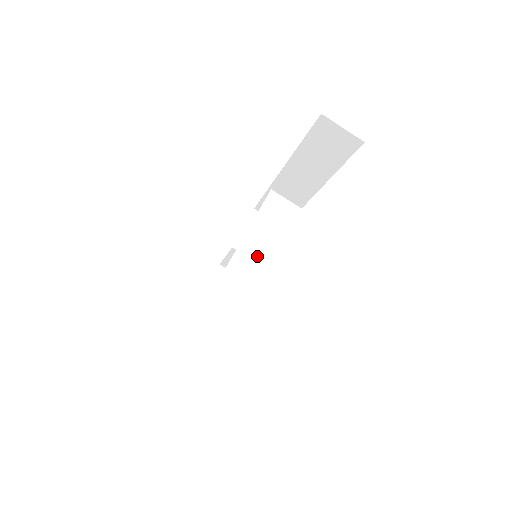
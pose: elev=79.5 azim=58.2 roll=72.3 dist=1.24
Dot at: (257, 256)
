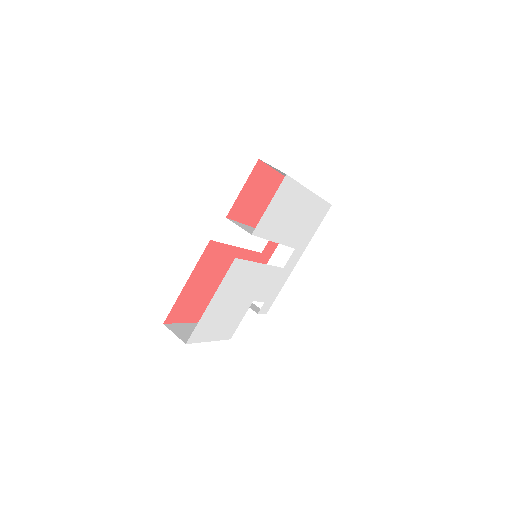
Dot at: occluded
